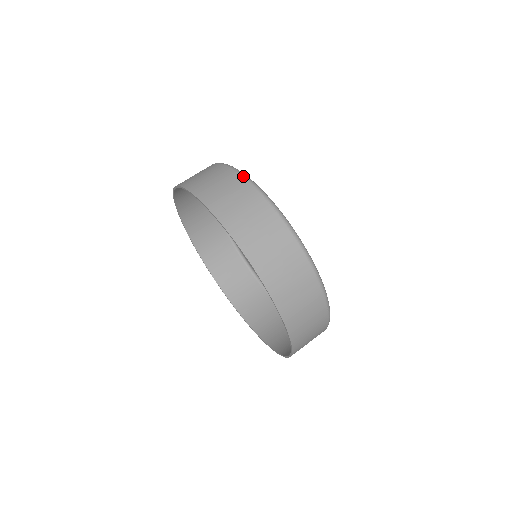
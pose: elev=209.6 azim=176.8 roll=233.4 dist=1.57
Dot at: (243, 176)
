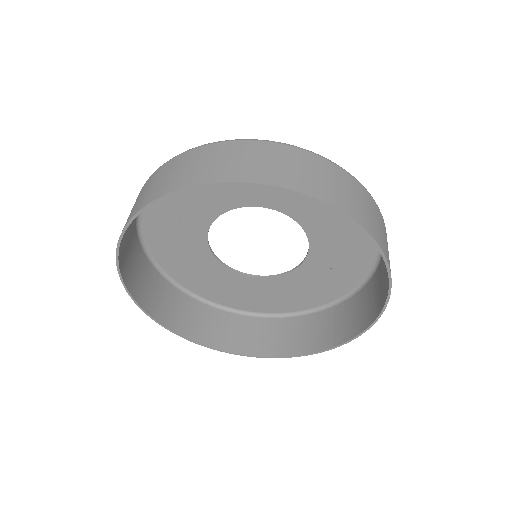
Dot at: (277, 142)
